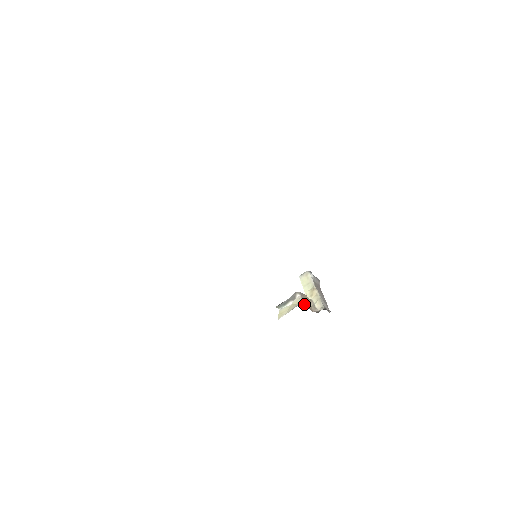
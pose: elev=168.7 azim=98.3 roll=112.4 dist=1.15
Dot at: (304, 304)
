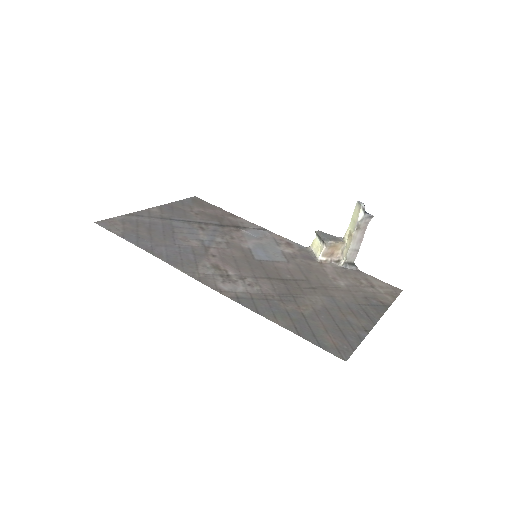
Dot at: (323, 258)
